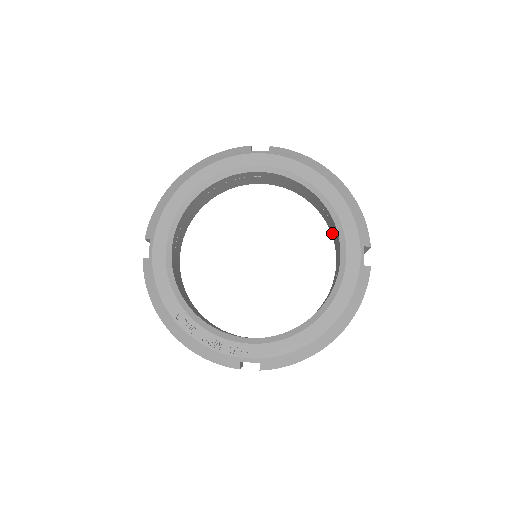
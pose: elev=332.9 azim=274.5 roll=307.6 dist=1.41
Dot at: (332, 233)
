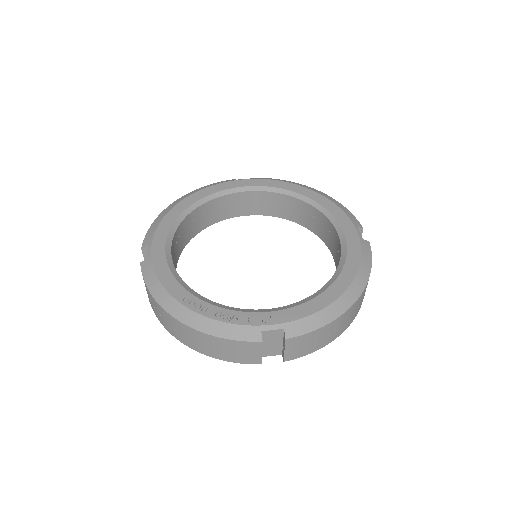
Dot at: (323, 237)
